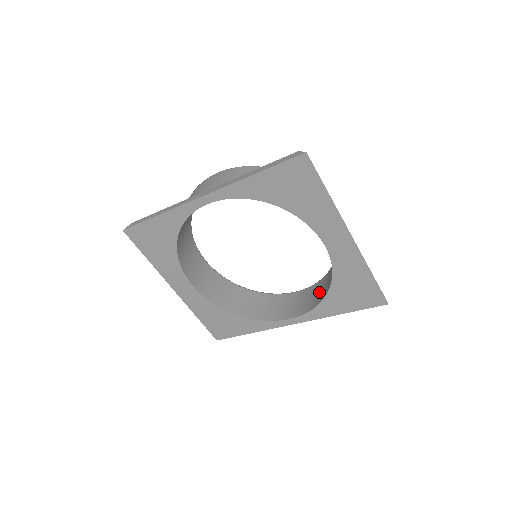
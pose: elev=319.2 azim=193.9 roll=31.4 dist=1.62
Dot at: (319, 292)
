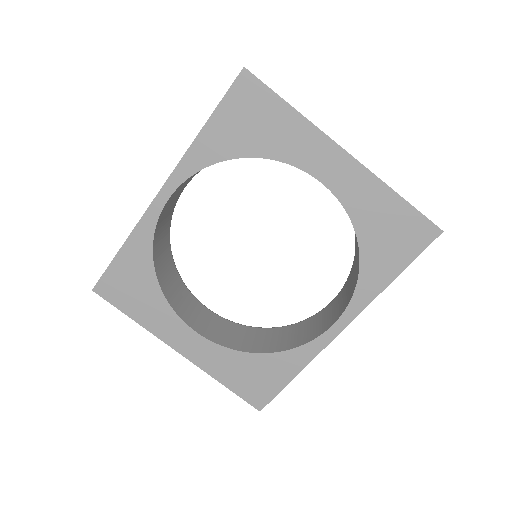
Dot at: (354, 273)
